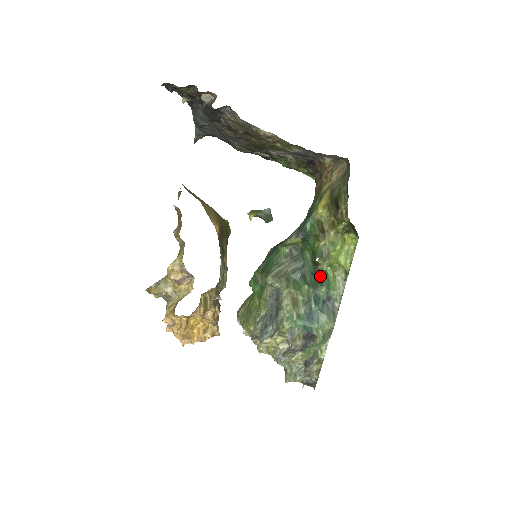
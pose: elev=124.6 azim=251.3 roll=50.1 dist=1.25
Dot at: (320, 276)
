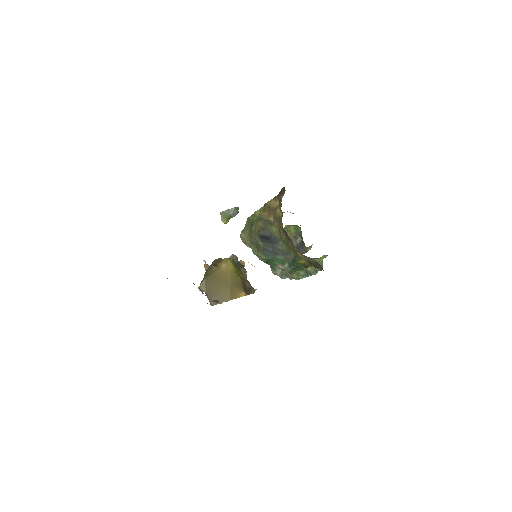
Dot at: occluded
